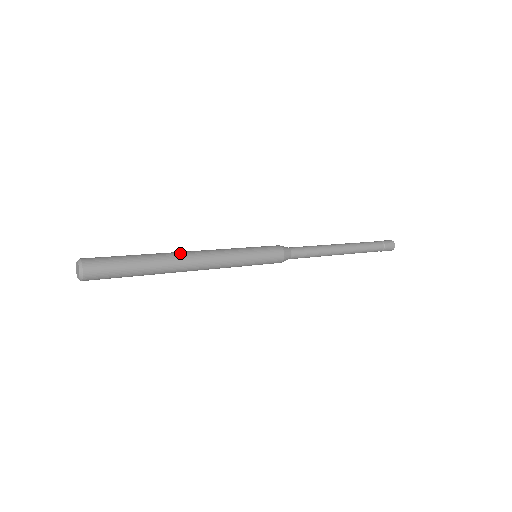
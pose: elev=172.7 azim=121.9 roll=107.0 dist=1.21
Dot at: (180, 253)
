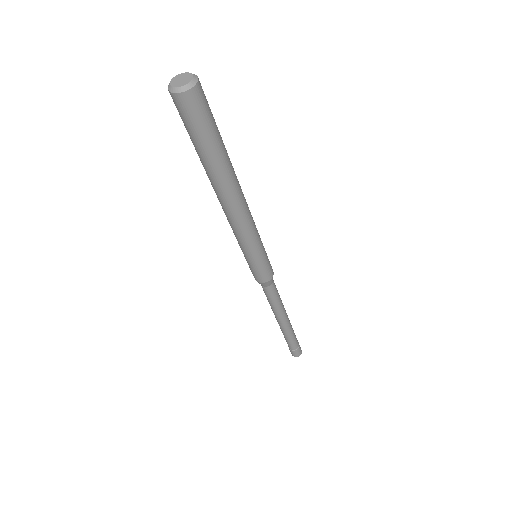
Dot at: occluded
